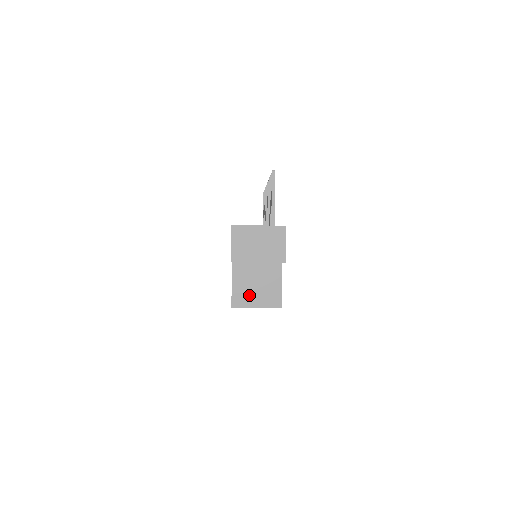
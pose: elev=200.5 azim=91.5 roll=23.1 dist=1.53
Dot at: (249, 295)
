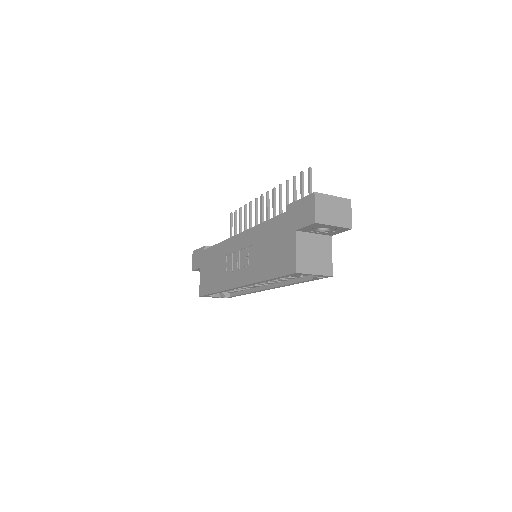
Dot at: (309, 263)
